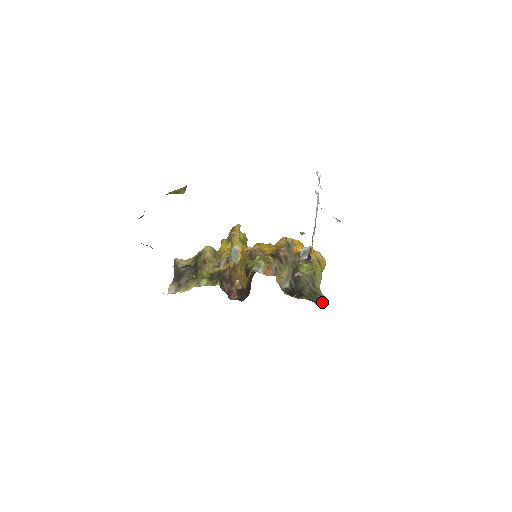
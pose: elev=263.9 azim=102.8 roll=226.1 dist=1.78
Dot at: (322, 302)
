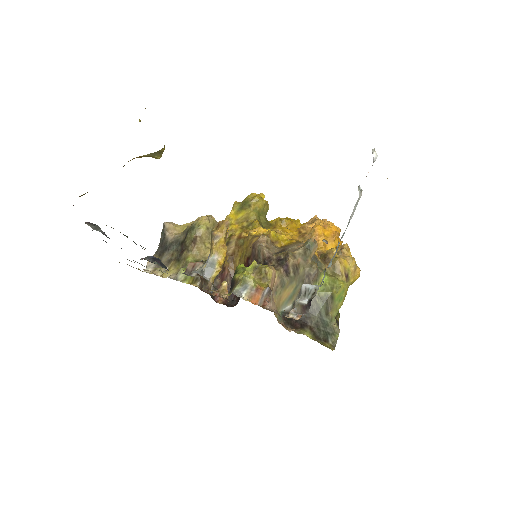
Dot at: (331, 341)
